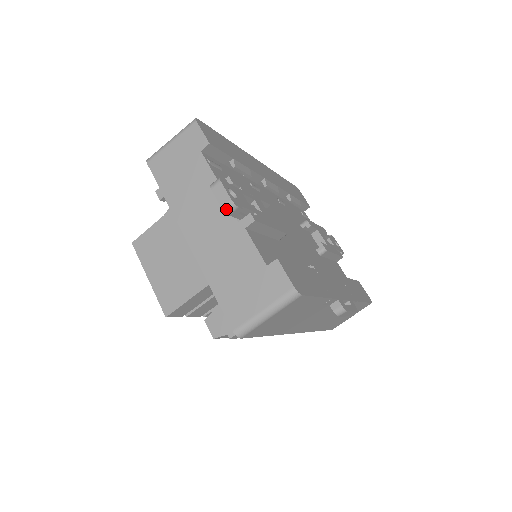
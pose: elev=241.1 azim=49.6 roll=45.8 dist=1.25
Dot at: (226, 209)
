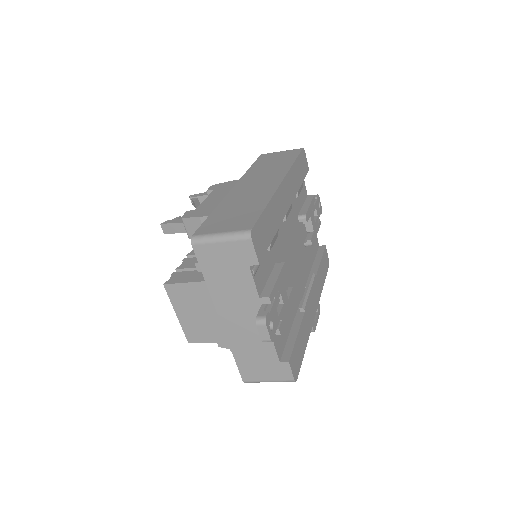
Dot at: occluded
